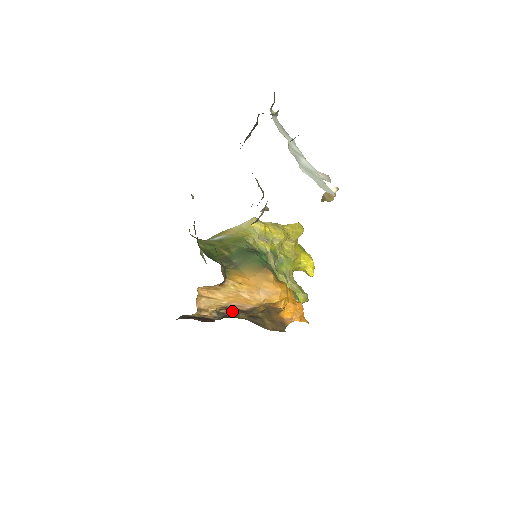
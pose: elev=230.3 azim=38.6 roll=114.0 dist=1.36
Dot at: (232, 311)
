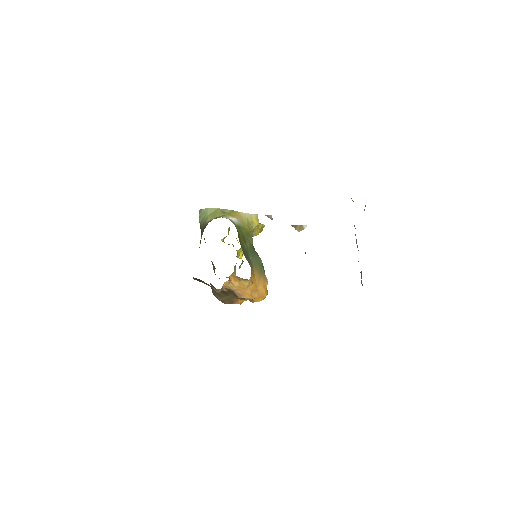
Dot at: (227, 290)
